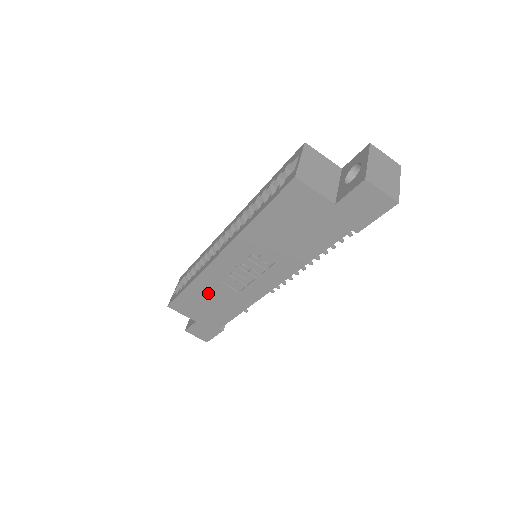
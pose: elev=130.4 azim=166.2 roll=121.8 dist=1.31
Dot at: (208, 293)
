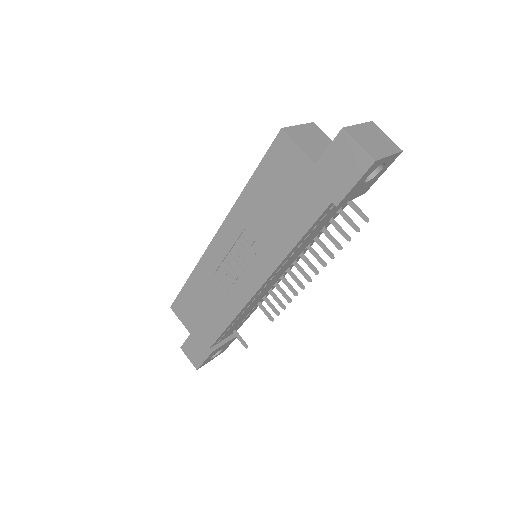
Dot at: (204, 290)
